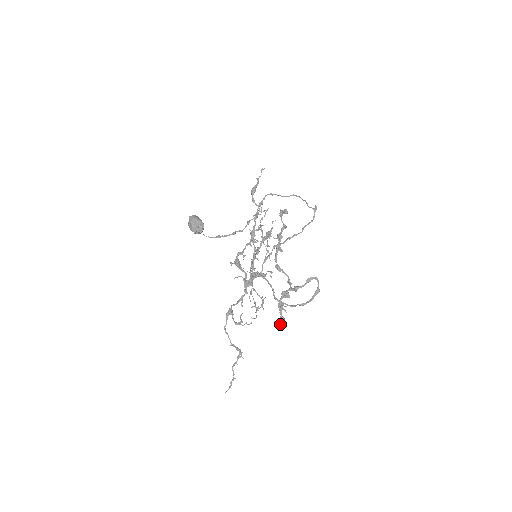
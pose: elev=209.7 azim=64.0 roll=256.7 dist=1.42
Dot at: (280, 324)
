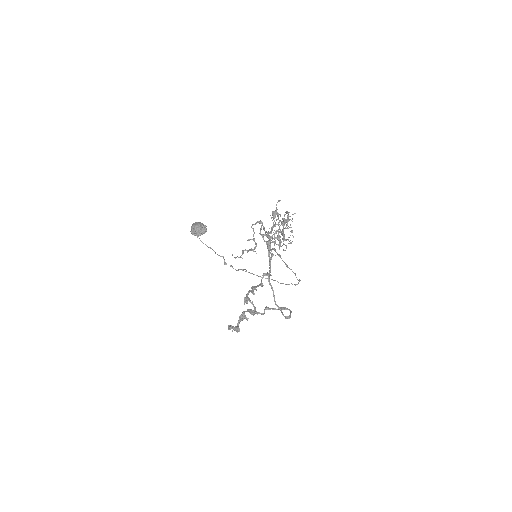
Dot at: occluded
